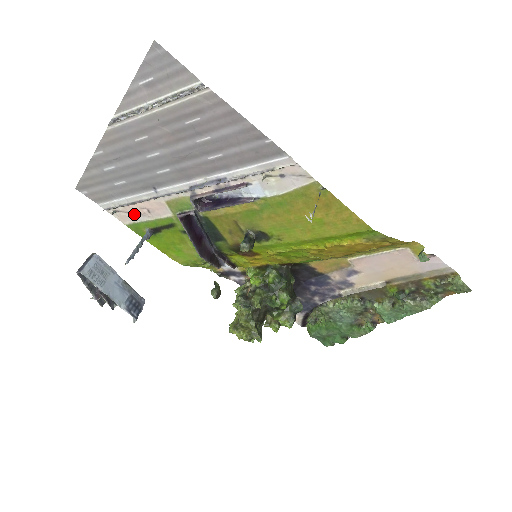
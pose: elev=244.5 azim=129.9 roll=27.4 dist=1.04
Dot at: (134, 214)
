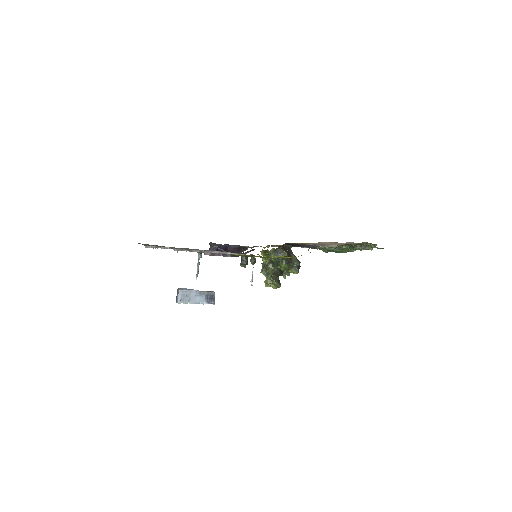
Dot at: occluded
